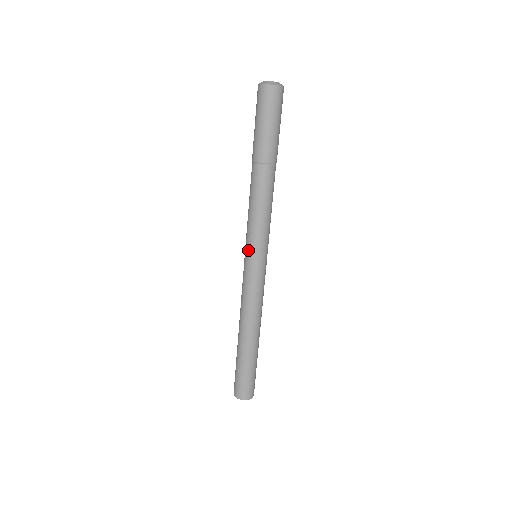
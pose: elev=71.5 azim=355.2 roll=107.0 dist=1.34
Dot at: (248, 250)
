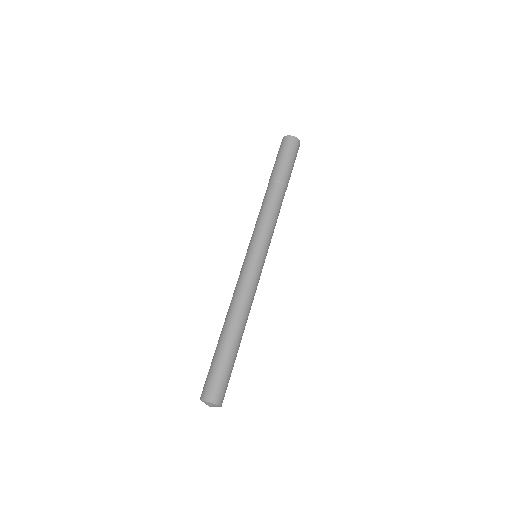
Dot at: (259, 246)
